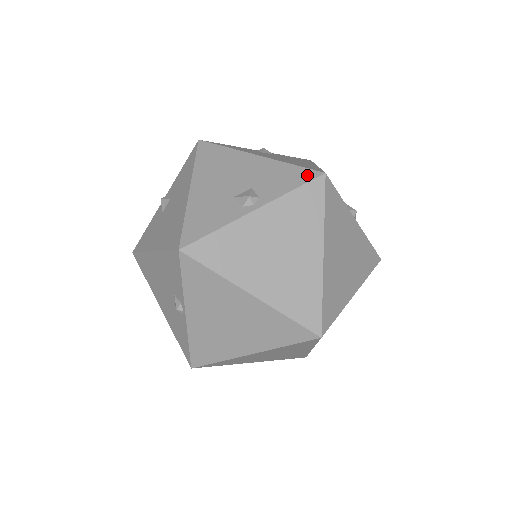
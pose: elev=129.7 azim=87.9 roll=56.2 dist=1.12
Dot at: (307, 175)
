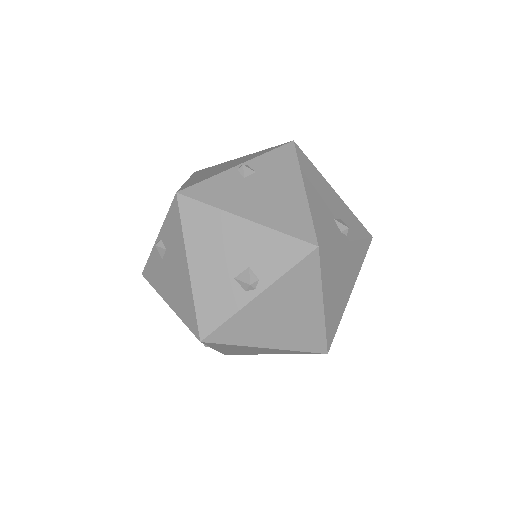
Dot at: (301, 250)
